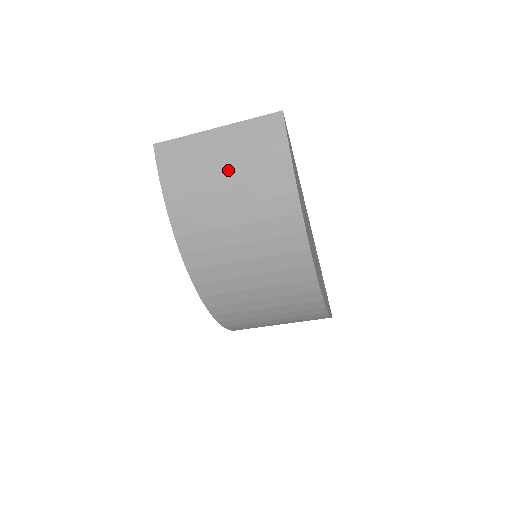
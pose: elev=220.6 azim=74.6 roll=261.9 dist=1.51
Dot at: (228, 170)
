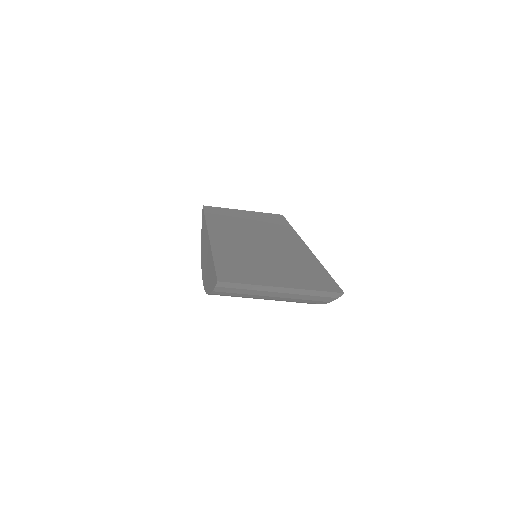
Dot at: (276, 298)
